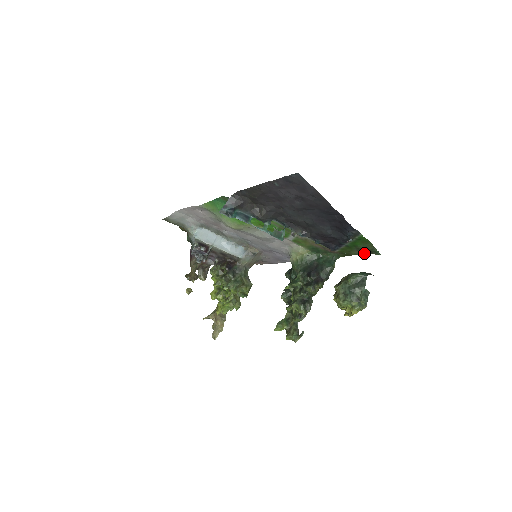
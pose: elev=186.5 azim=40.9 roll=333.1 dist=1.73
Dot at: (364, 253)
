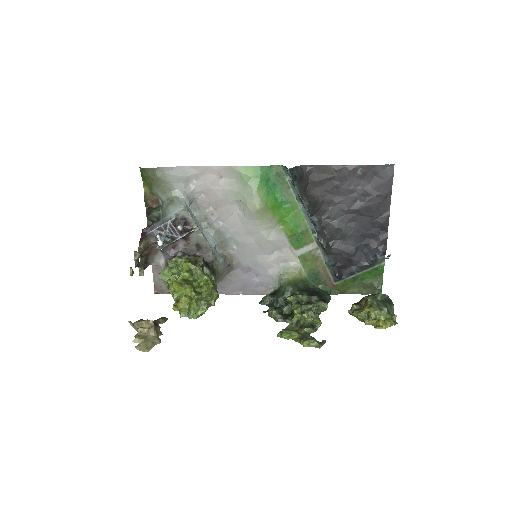
Dot at: (363, 292)
